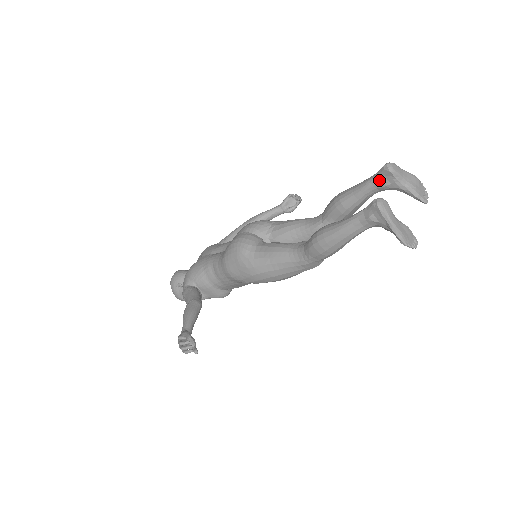
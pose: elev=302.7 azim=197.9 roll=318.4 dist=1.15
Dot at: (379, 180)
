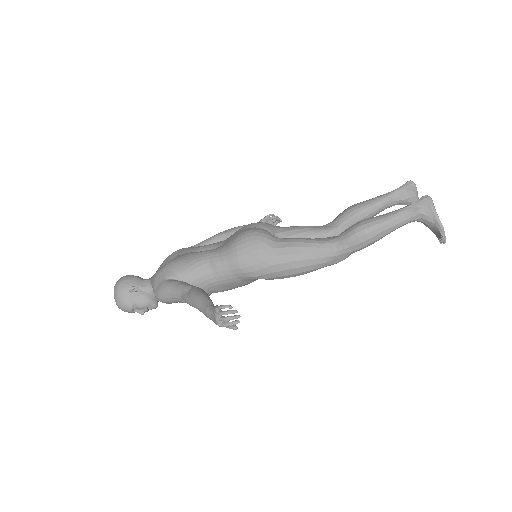
Dot at: (401, 193)
